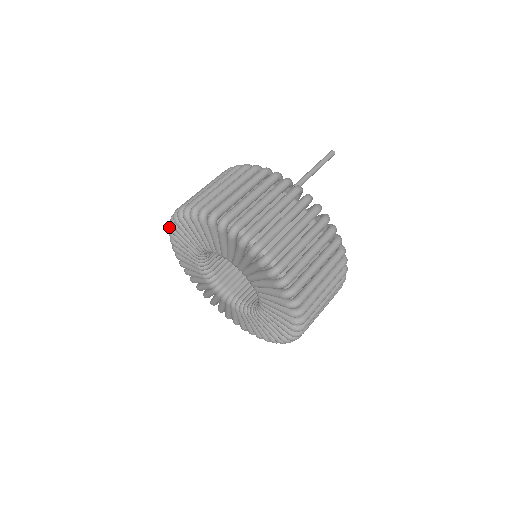
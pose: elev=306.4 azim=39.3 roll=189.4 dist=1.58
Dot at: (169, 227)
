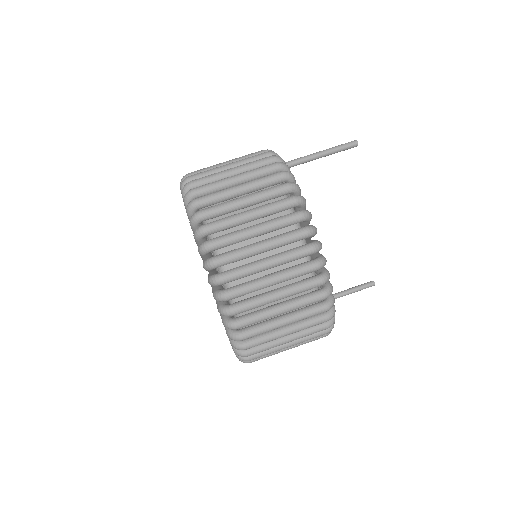
Dot at: occluded
